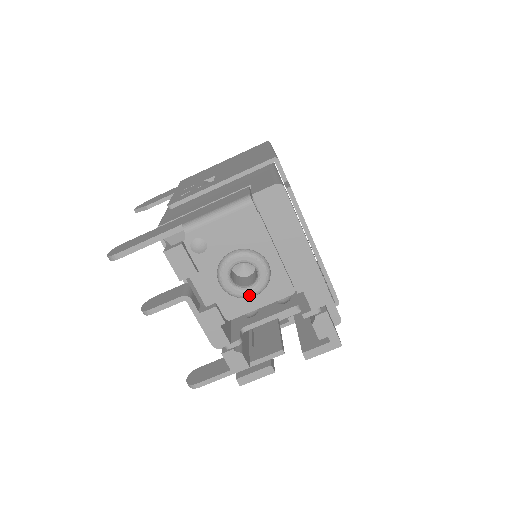
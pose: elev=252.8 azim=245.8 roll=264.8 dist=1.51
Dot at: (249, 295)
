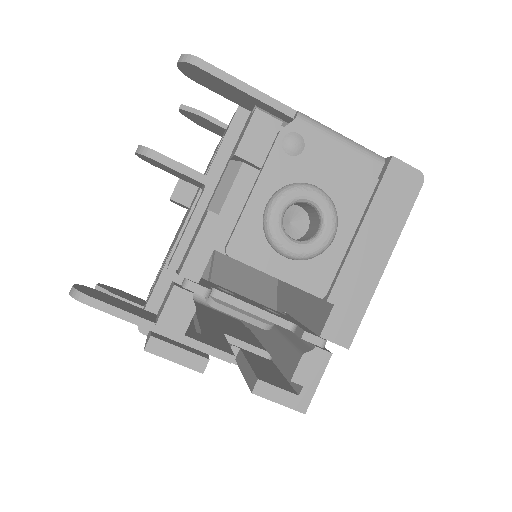
Dot at: (285, 247)
